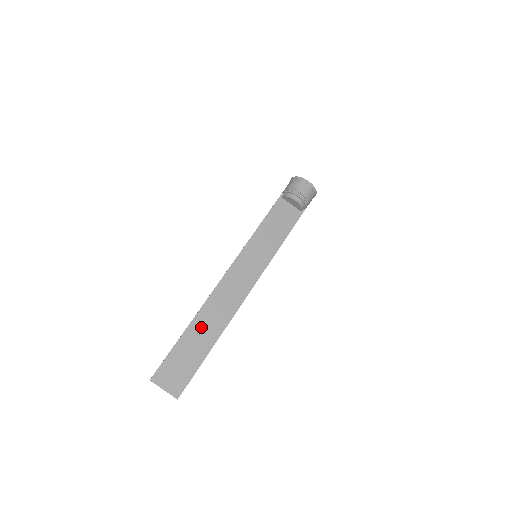
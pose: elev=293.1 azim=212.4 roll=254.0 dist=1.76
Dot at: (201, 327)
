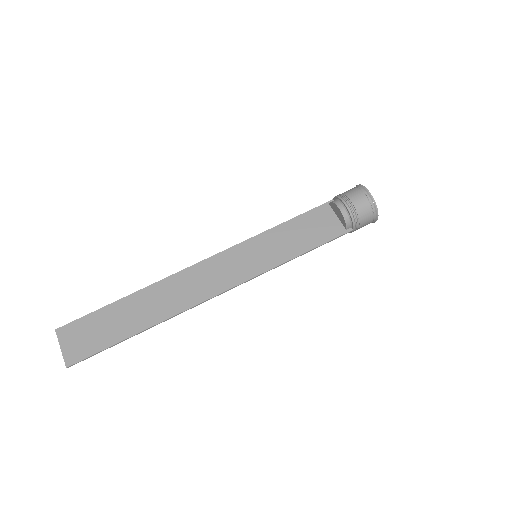
Dot at: (143, 303)
